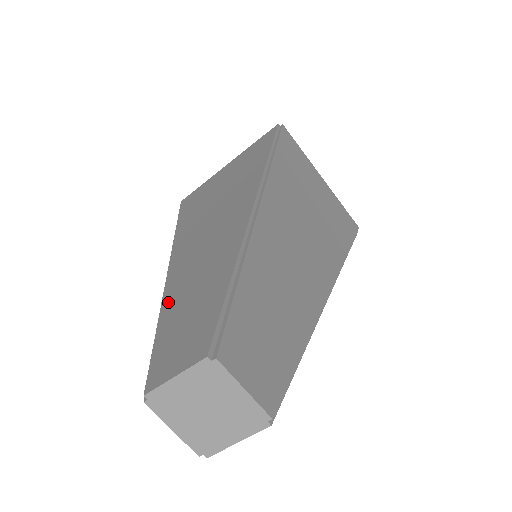
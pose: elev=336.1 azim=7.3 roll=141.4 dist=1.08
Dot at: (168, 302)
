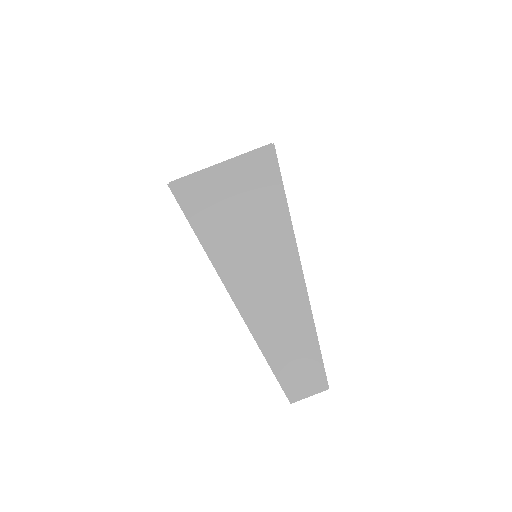
Dot at: (264, 339)
